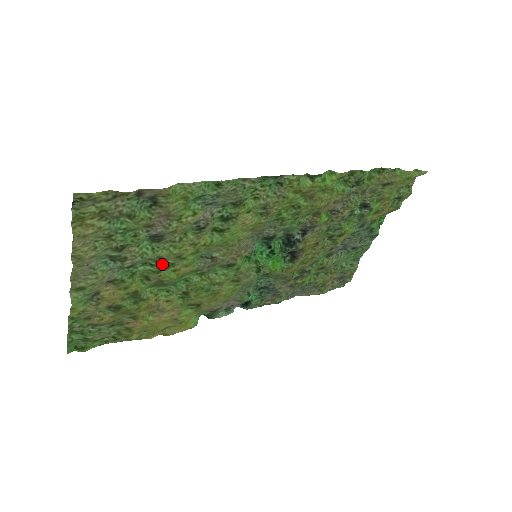
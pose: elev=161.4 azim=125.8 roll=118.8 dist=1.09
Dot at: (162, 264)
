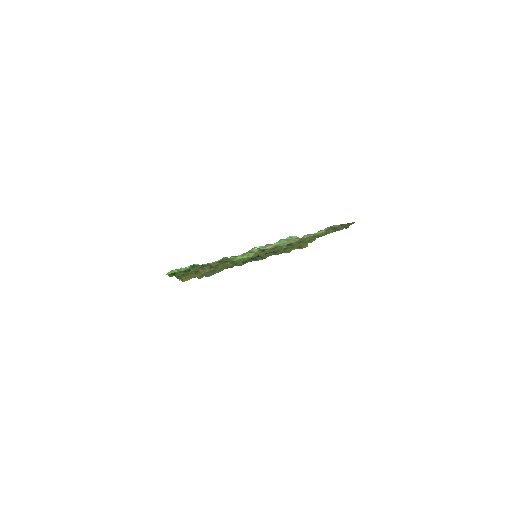
Dot at: (269, 249)
